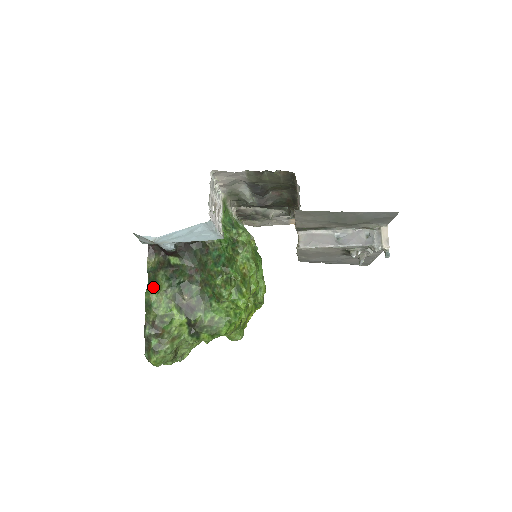
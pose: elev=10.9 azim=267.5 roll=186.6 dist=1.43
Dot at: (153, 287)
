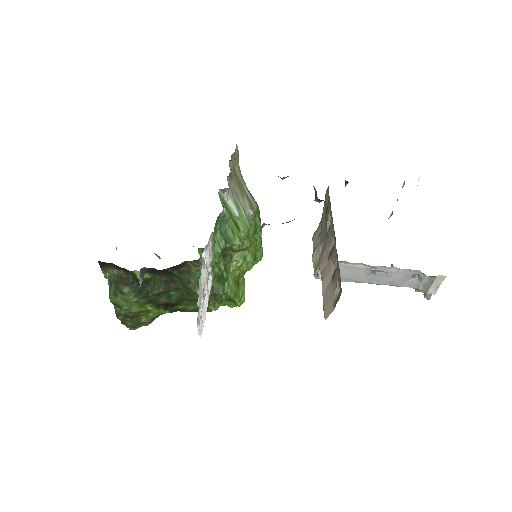
Dot at: (118, 296)
